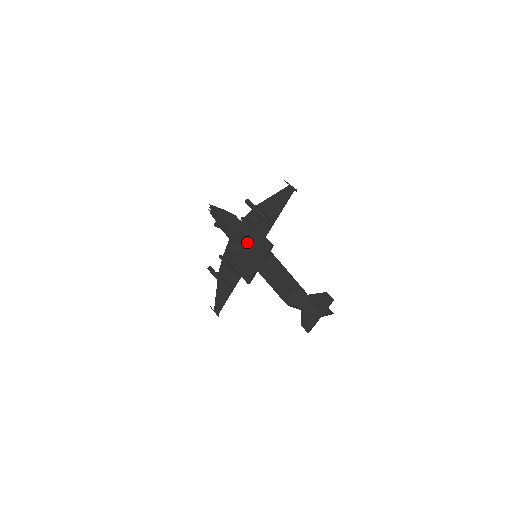
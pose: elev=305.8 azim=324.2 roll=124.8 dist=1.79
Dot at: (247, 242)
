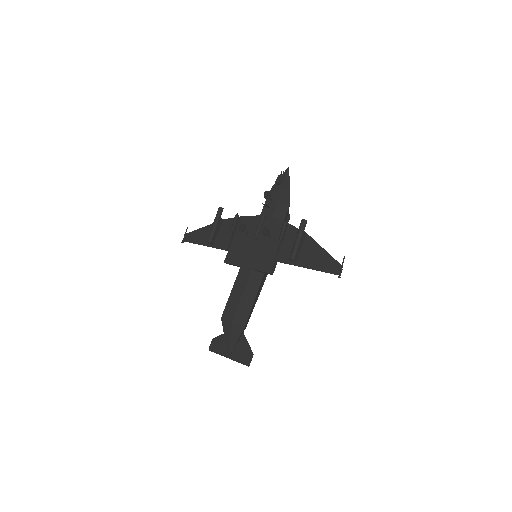
Dot at: (264, 240)
